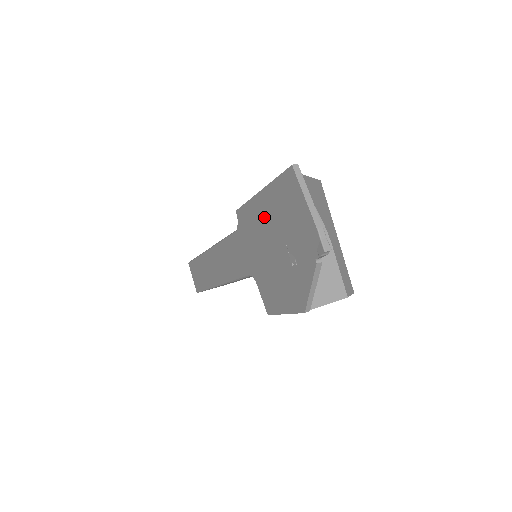
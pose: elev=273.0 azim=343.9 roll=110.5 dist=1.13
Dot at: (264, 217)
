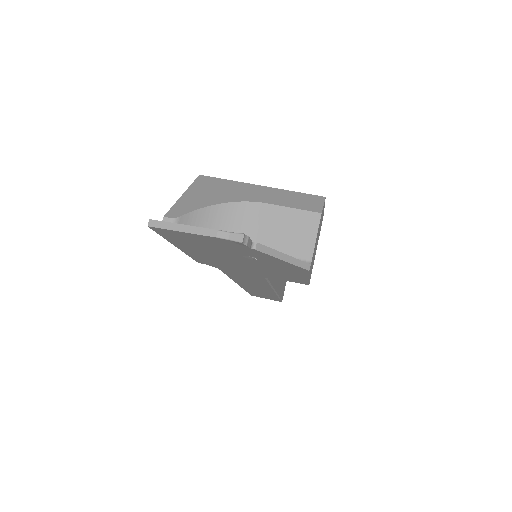
Dot at: (204, 254)
